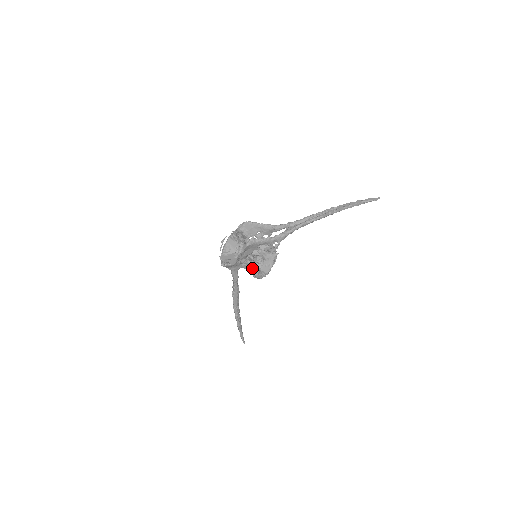
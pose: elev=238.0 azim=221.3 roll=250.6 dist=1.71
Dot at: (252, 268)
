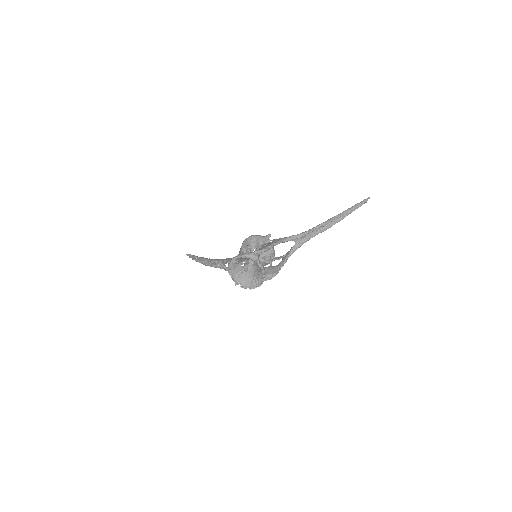
Dot at: occluded
